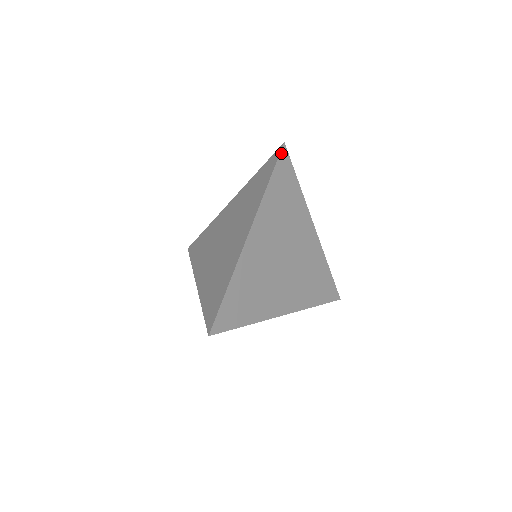
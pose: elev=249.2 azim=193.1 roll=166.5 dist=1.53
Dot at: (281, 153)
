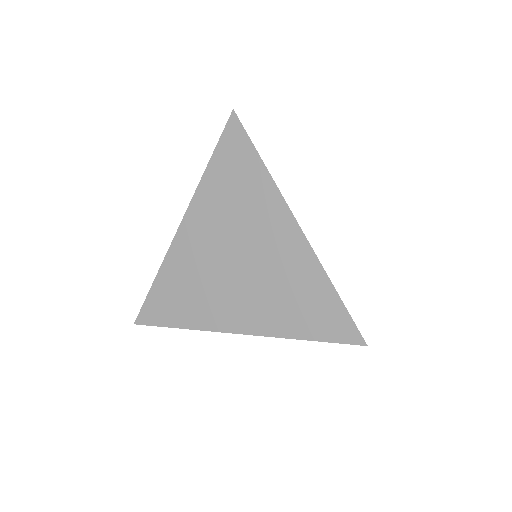
Dot at: (241, 123)
